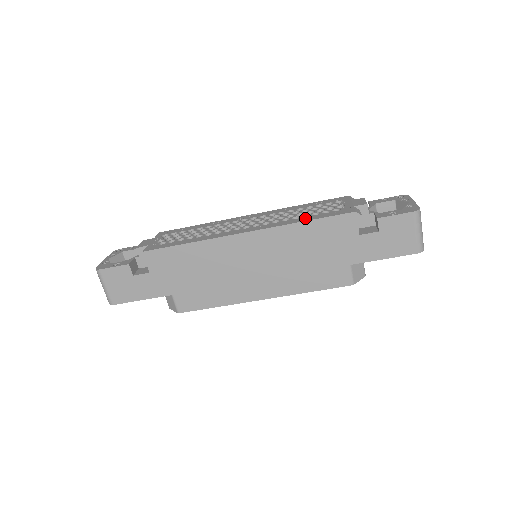
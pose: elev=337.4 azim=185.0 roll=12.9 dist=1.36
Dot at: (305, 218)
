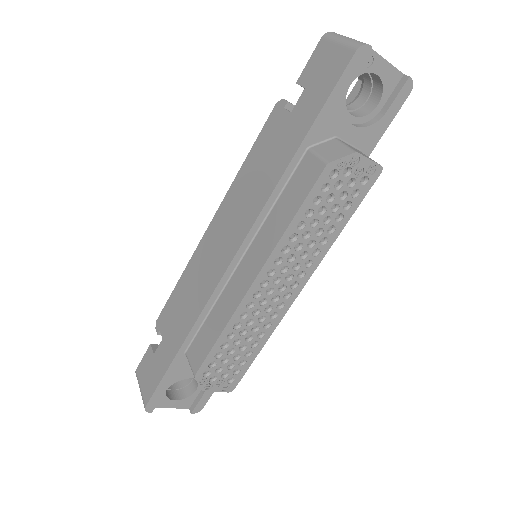
Dot at: occluded
